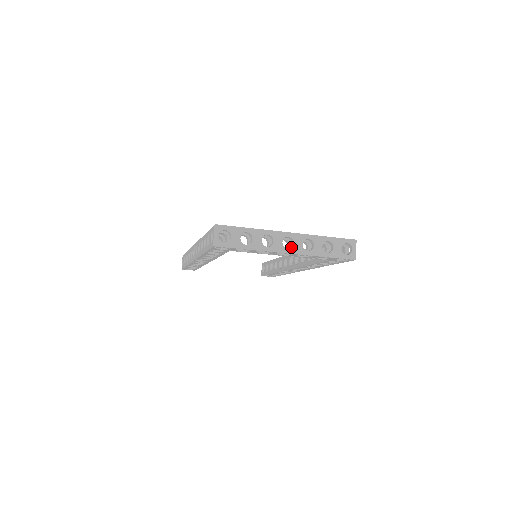
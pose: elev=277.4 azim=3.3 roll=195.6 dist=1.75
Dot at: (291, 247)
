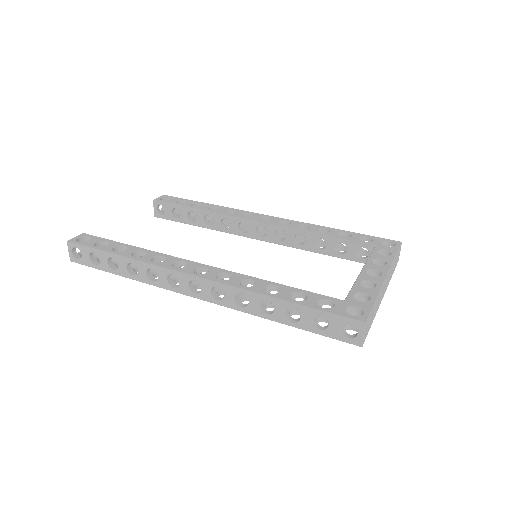
Dot at: occluded
